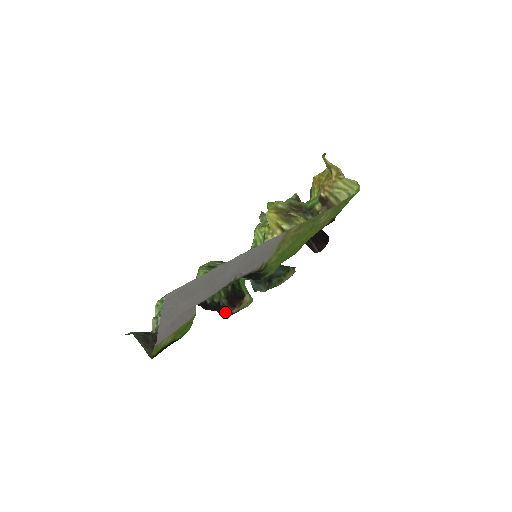
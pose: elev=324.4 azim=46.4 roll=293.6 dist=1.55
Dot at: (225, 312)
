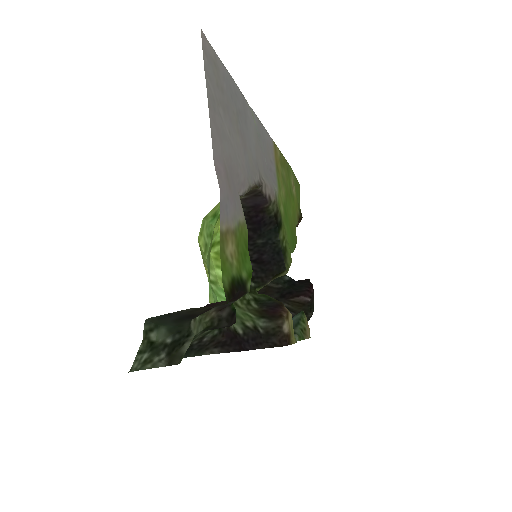
Dot at: (275, 339)
